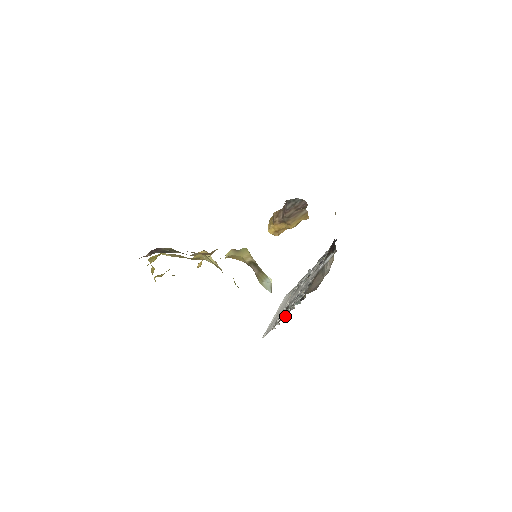
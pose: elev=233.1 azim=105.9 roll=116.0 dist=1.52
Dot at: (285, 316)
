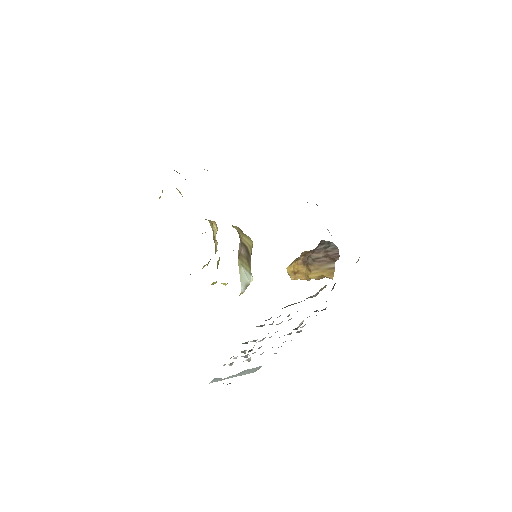
Dot at: (242, 352)
